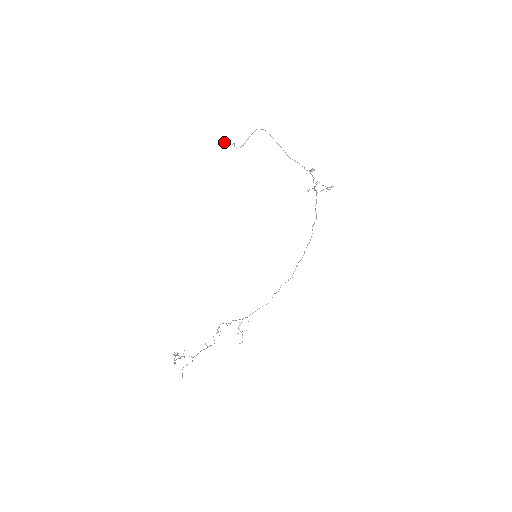
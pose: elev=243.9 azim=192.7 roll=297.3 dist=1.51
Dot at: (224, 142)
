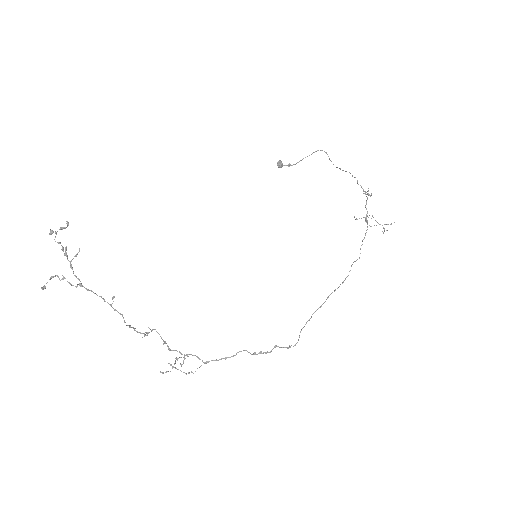
Dot at: (281, 161)
